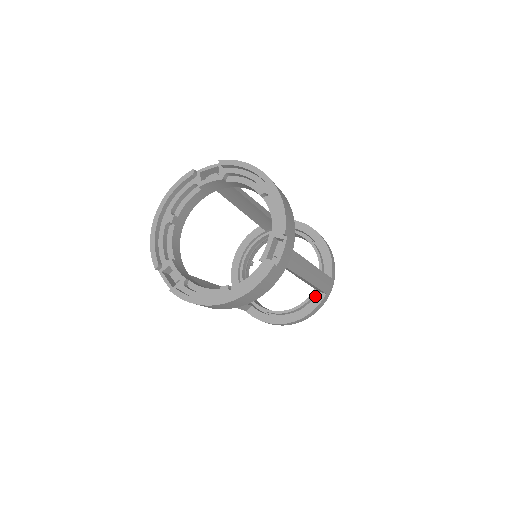
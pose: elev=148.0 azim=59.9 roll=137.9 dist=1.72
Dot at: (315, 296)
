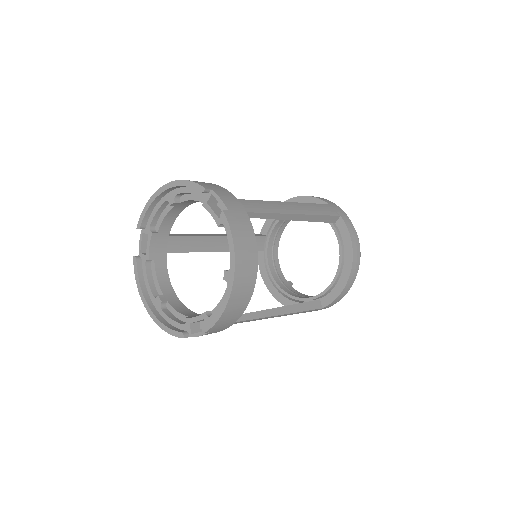
Dot at: occluded
